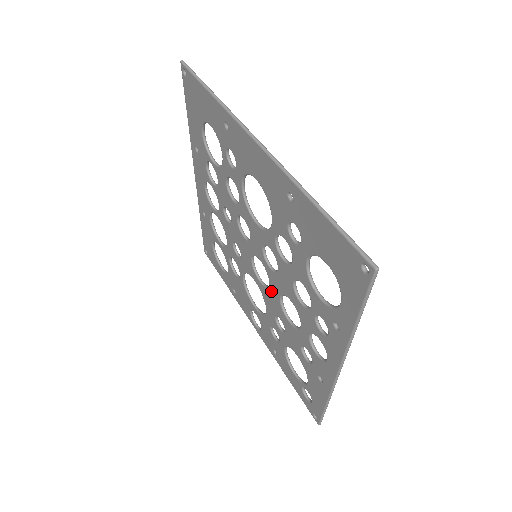
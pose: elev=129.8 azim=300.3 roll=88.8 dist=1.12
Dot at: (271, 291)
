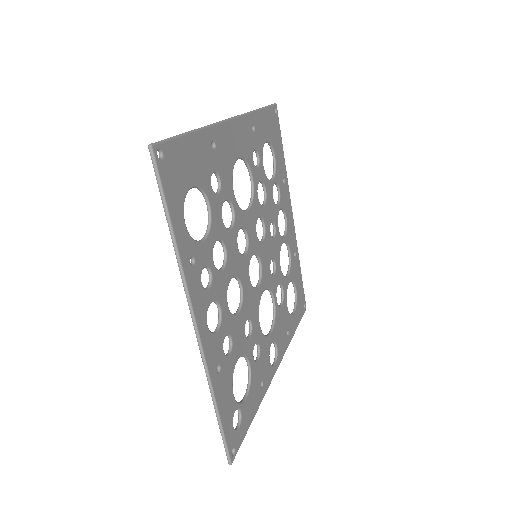
Dot at: occluded
